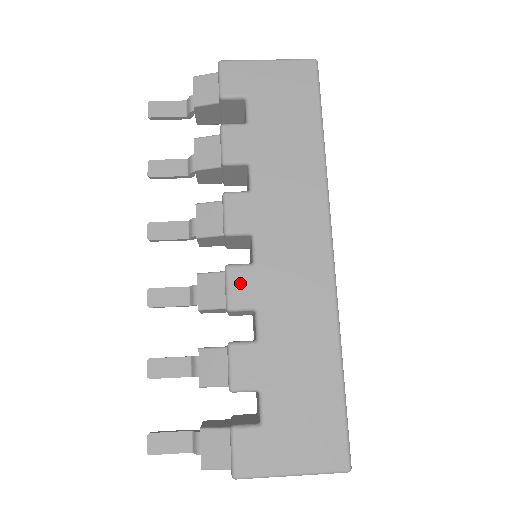
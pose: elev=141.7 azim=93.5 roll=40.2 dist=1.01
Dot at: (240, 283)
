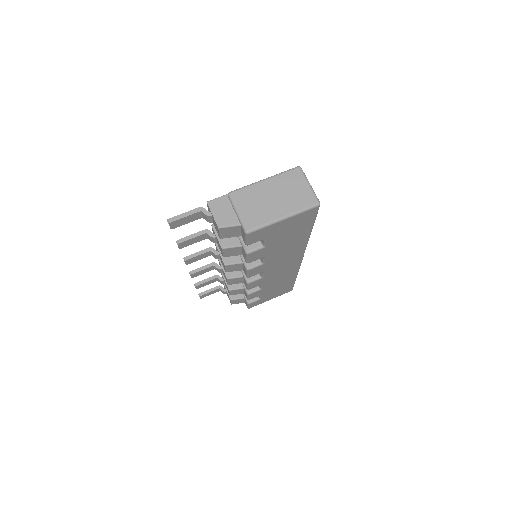
Dot at: (255, 284)
